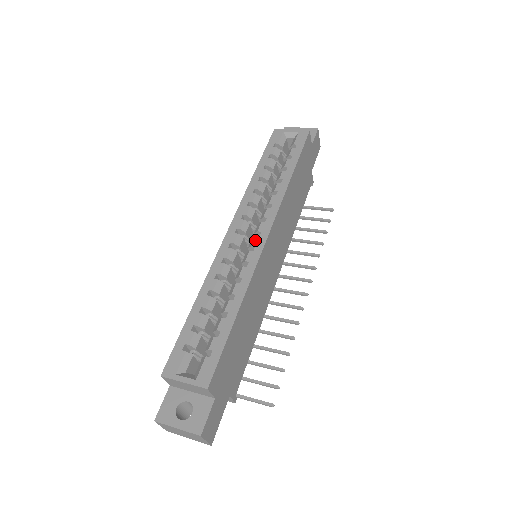
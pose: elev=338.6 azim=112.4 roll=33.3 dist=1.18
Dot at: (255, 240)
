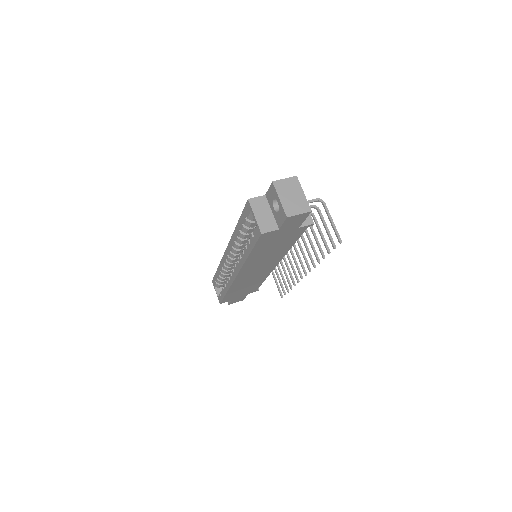
Dot at: (232, 272)
